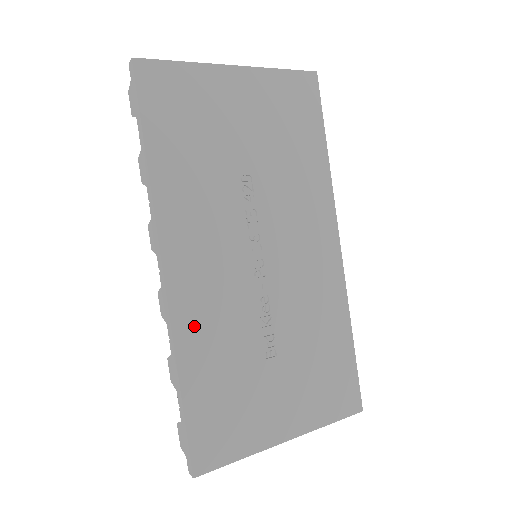
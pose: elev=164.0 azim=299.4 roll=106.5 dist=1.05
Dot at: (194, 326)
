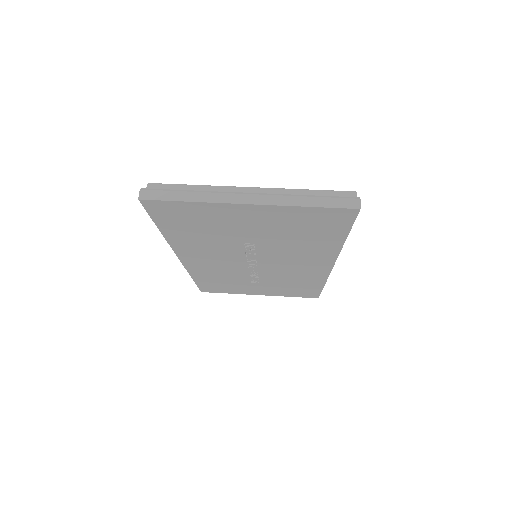
Dot at: (202, 272)
